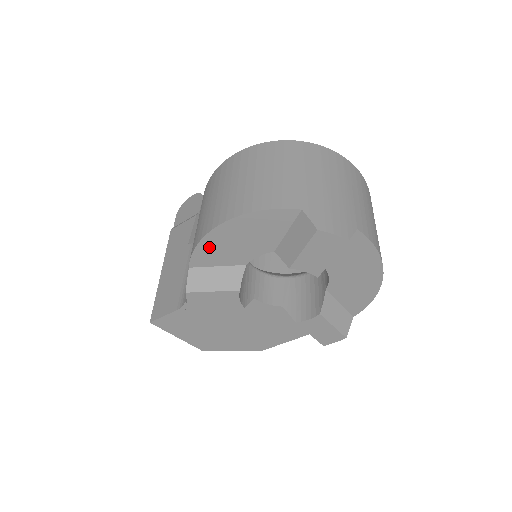
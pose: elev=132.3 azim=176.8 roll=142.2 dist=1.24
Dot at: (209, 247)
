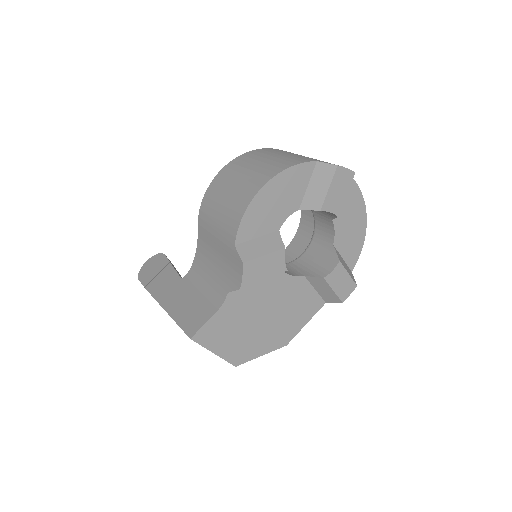
Dot at: (252, 215)
